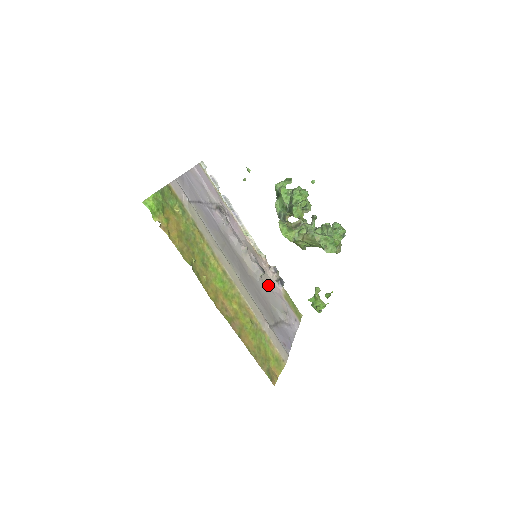
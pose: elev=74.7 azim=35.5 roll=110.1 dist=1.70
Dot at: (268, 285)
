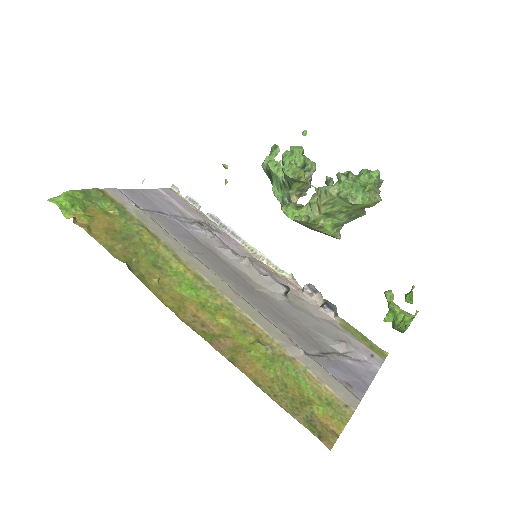
Dot at: (302, 308)
